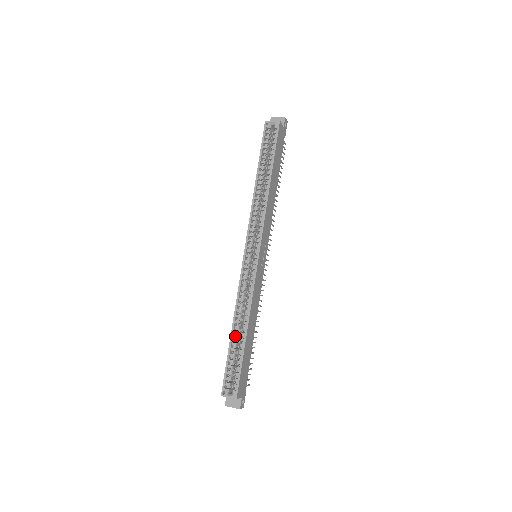
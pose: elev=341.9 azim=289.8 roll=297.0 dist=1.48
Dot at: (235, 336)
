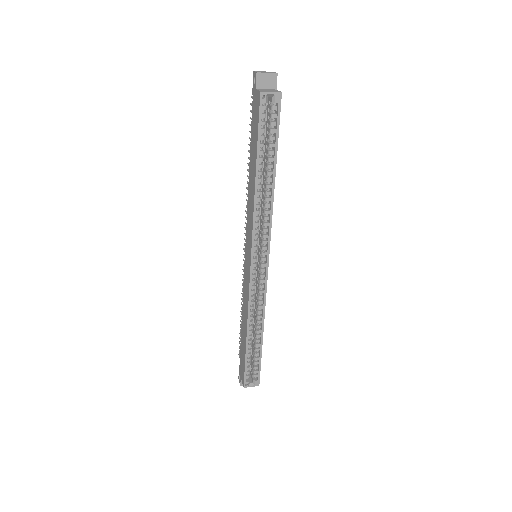
Dot at: (249, 339)
